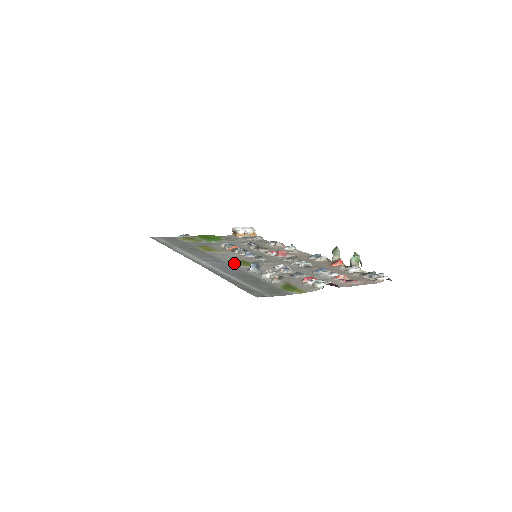
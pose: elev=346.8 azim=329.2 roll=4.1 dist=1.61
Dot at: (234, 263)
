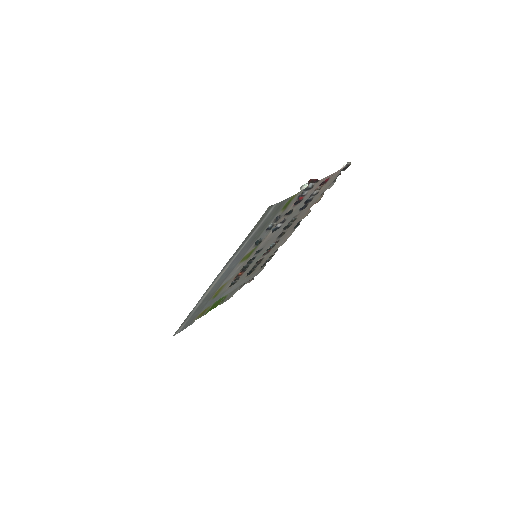
Dot at: (242, 259)
